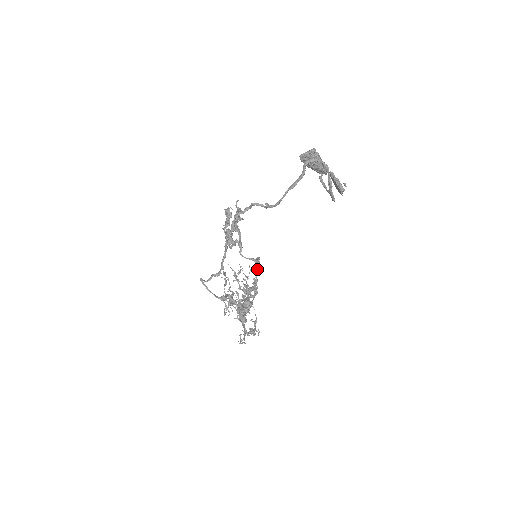
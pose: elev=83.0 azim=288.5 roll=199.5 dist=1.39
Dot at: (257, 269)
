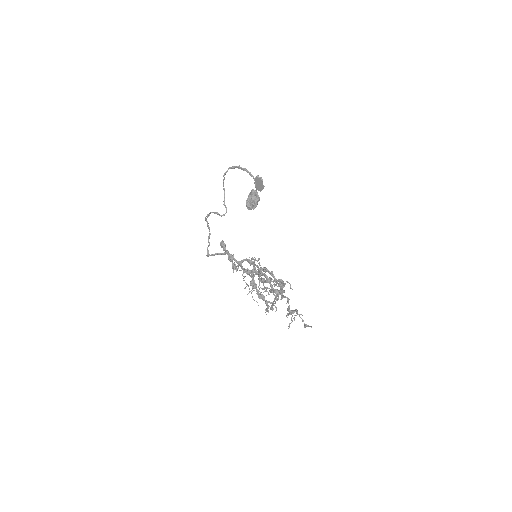
Dot at: occluded
